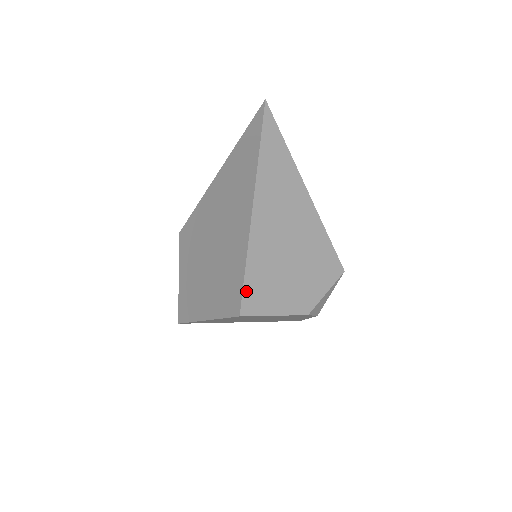
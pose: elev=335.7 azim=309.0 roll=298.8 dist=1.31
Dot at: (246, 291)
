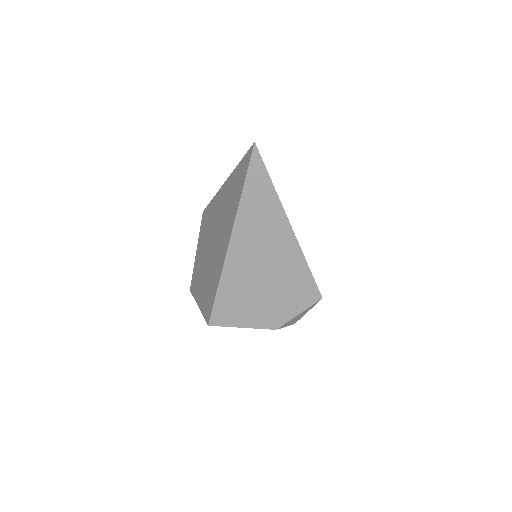
Dot at: (216, 308)
